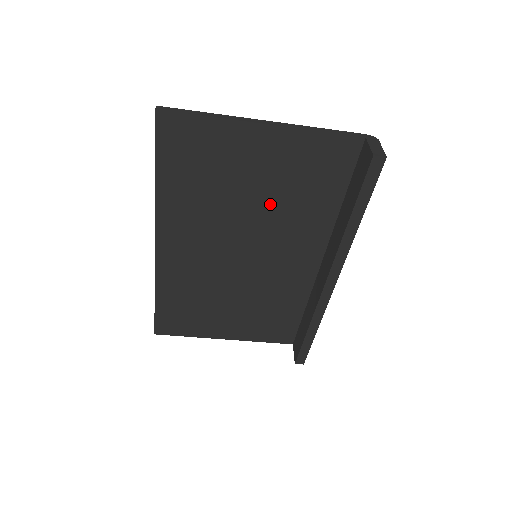
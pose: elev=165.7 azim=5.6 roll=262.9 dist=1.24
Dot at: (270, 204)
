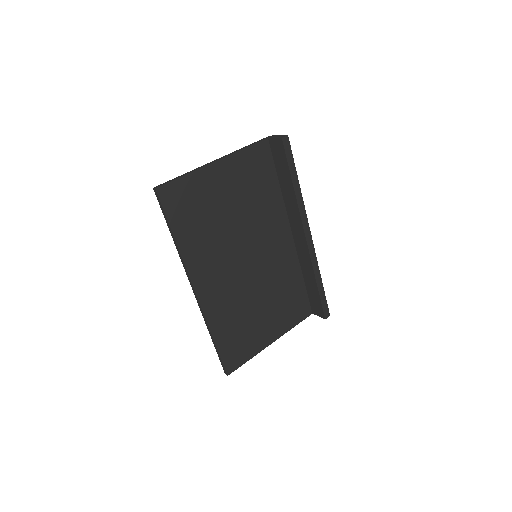
Dot at: (244, 212)
